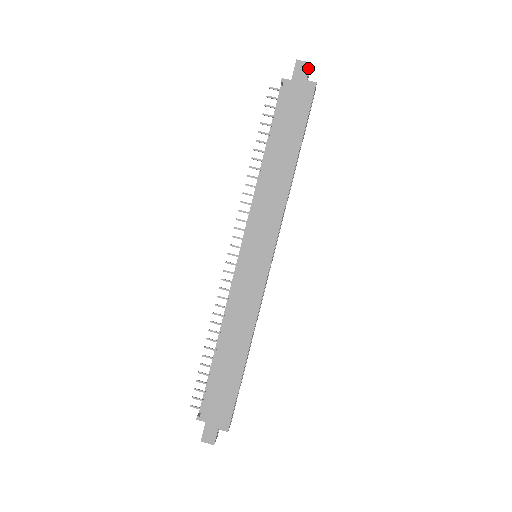
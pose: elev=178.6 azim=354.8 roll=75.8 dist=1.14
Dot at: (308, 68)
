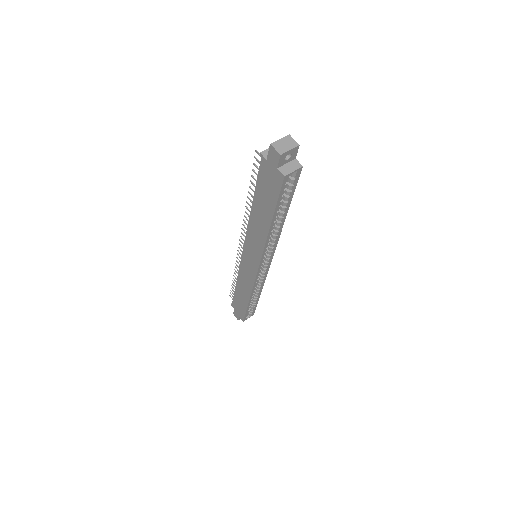
Dot at: (278, 158)
